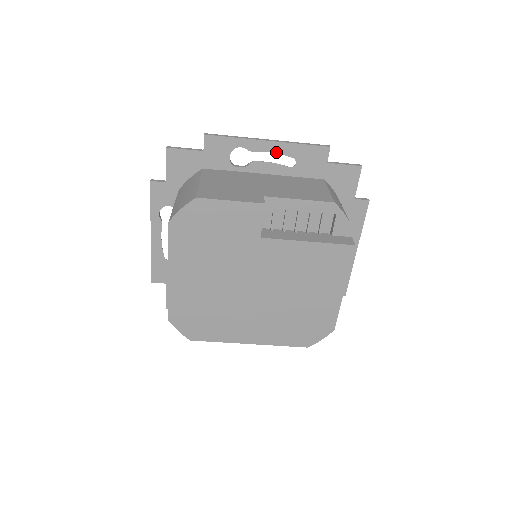
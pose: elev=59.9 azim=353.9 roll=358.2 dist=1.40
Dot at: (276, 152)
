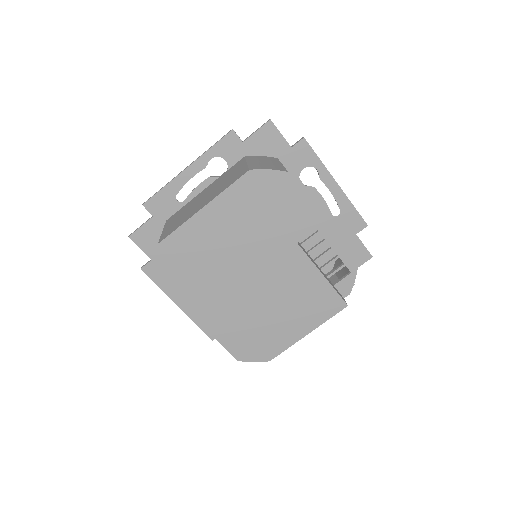
Dot at: (334, 196)
